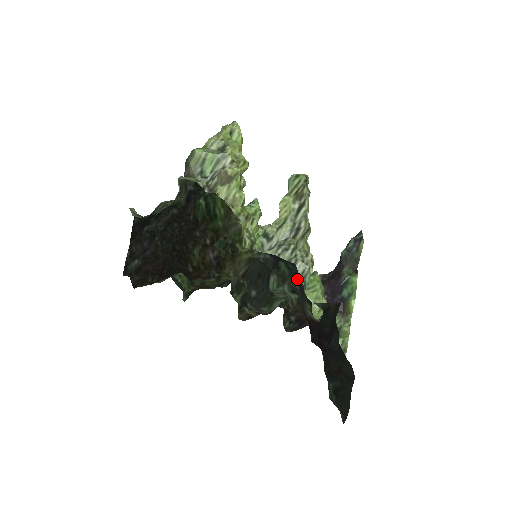
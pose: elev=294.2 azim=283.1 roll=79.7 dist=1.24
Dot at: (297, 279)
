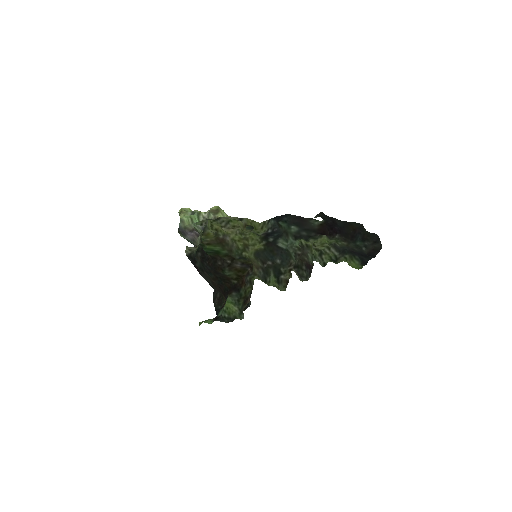
Dot at: (293, 224)
